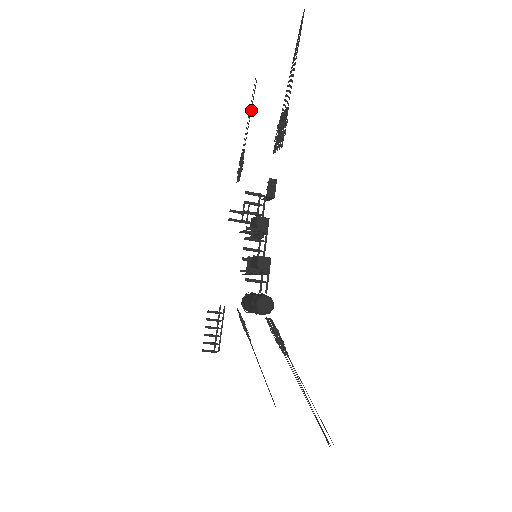
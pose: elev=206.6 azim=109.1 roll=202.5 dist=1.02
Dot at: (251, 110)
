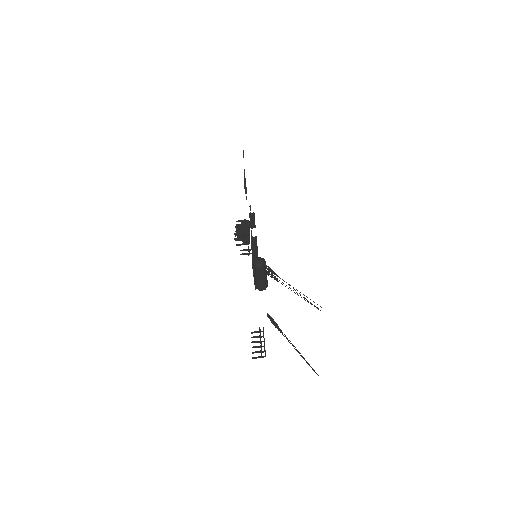
Dot at: occluded
